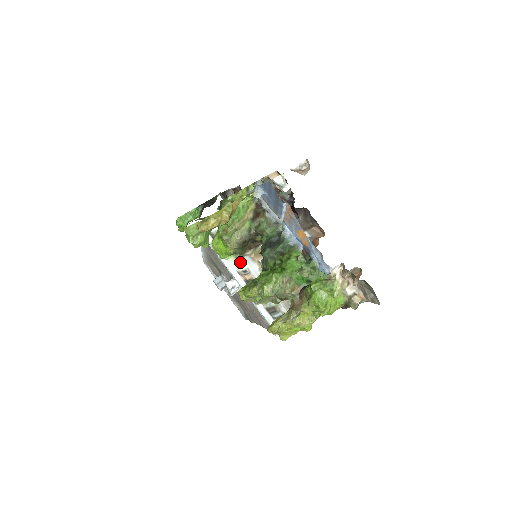
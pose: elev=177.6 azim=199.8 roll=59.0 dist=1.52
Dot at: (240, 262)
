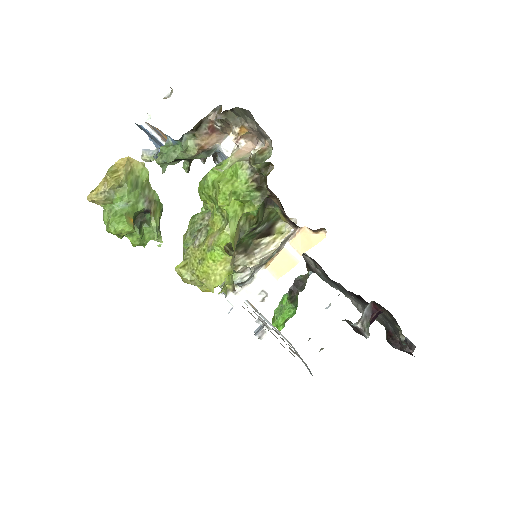
Dot at: occluded
